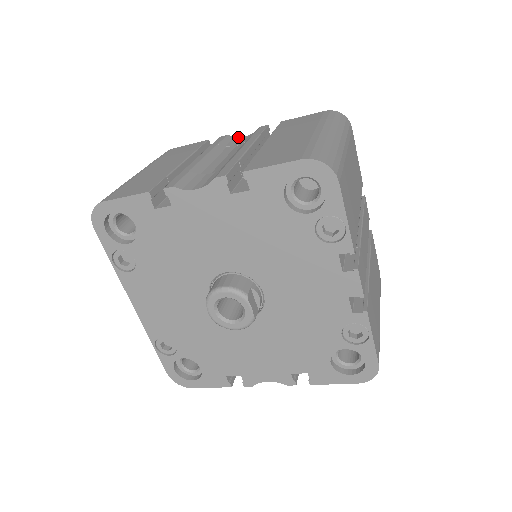
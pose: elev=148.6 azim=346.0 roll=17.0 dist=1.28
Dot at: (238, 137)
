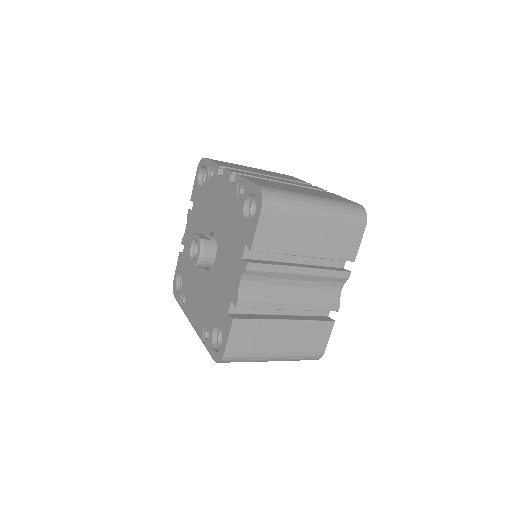
Dot at: occluded
